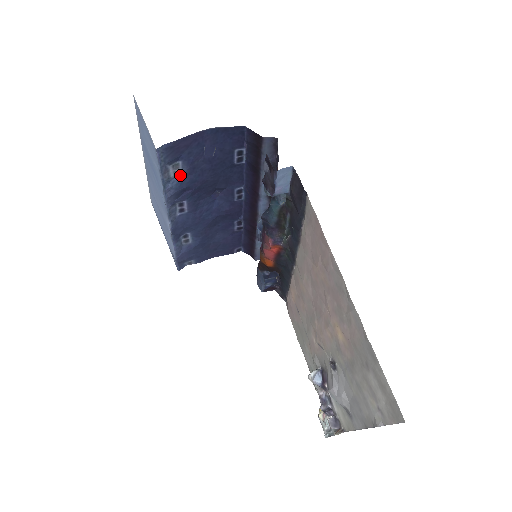
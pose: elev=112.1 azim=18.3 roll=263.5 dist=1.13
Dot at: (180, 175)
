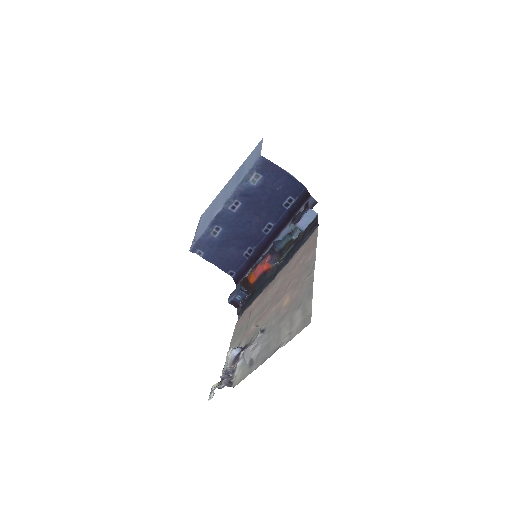
Dot at: (254, 184)
